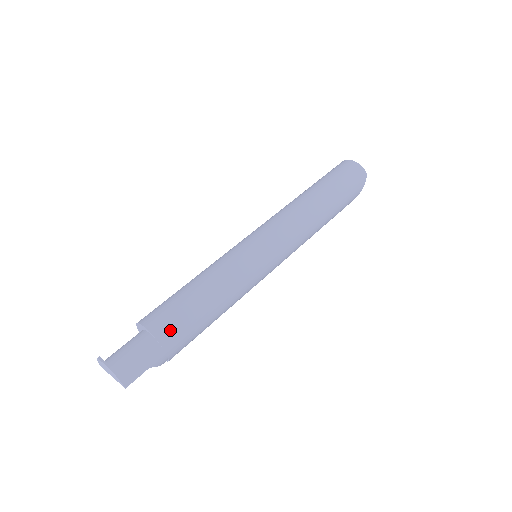
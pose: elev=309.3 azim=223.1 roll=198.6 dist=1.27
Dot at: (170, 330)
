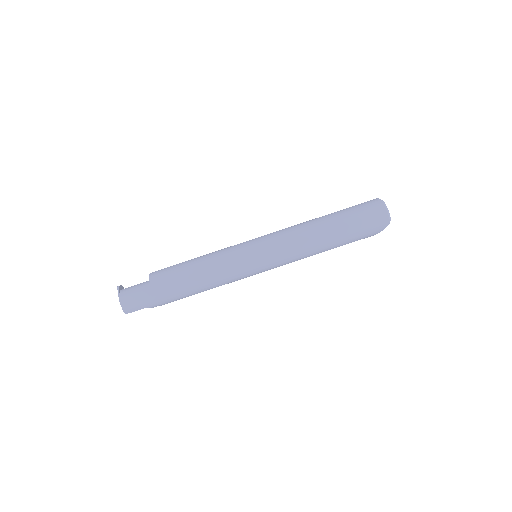
Dot at: (164, 292)
